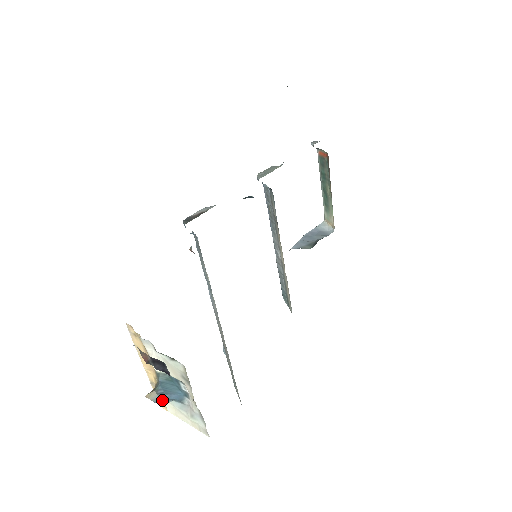
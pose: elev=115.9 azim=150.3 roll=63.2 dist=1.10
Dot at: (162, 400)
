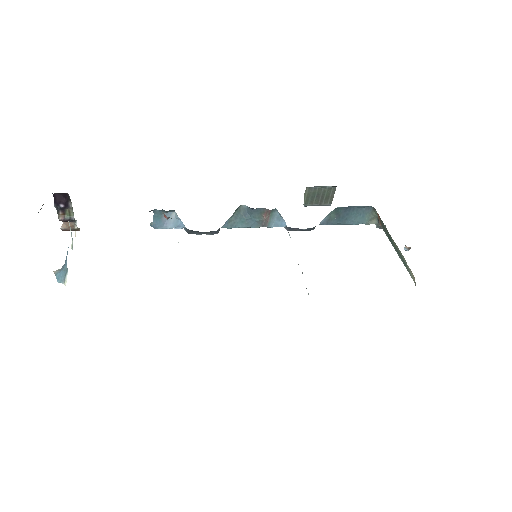
Dot at: (62, 274)
